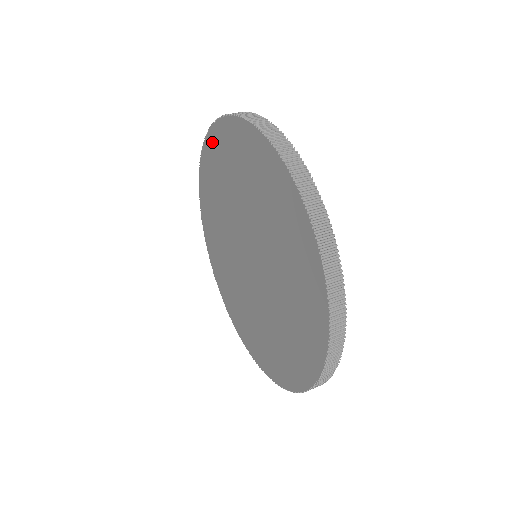
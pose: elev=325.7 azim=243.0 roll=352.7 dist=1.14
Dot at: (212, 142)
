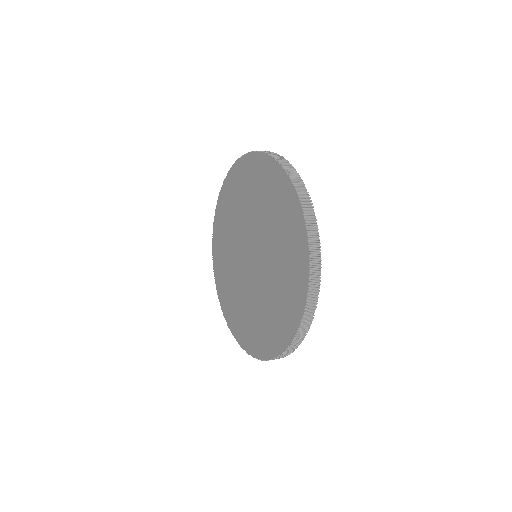
Dot at: (242, 166)
